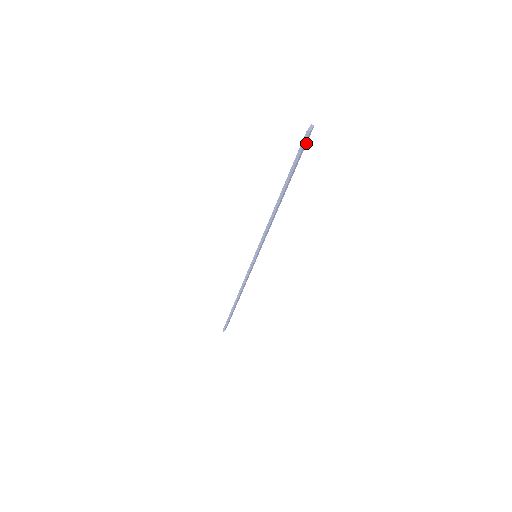
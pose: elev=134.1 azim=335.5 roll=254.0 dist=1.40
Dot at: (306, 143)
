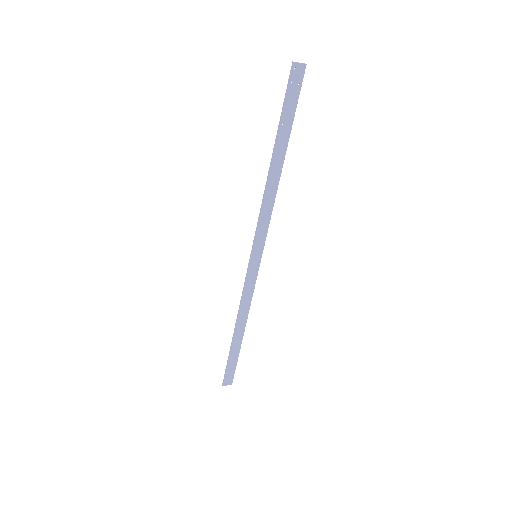
Dot at: (300, 88)
